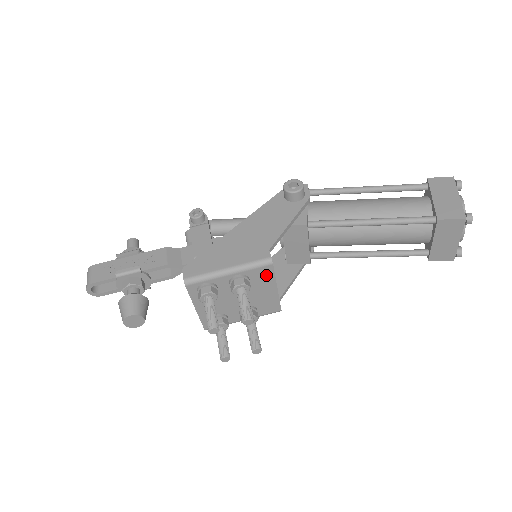
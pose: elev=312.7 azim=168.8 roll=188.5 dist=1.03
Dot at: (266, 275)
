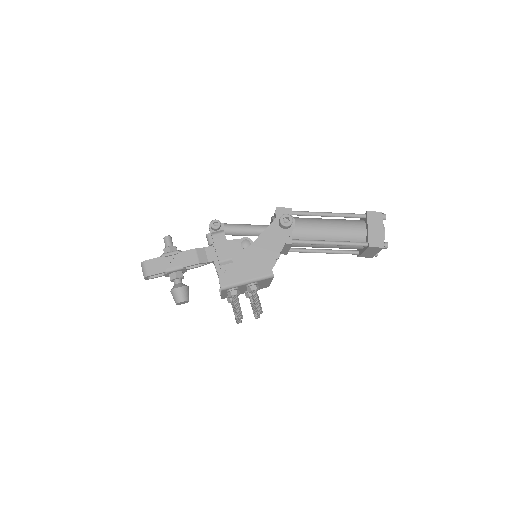
Dot at: (268, 280)
